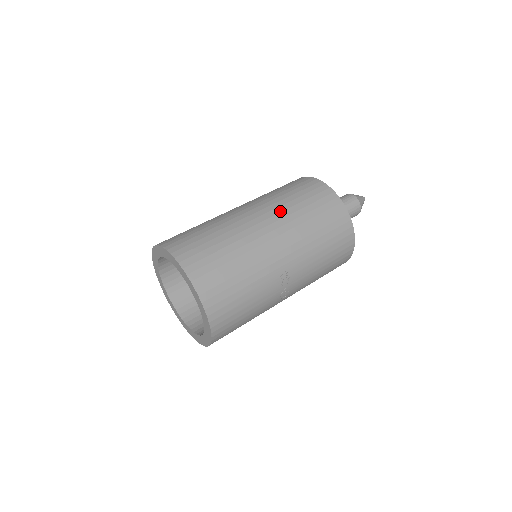
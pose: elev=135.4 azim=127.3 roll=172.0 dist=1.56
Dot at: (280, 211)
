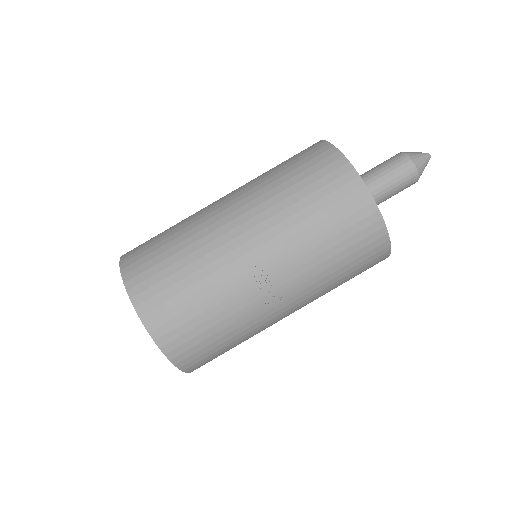
Dot at: (255, 191)
